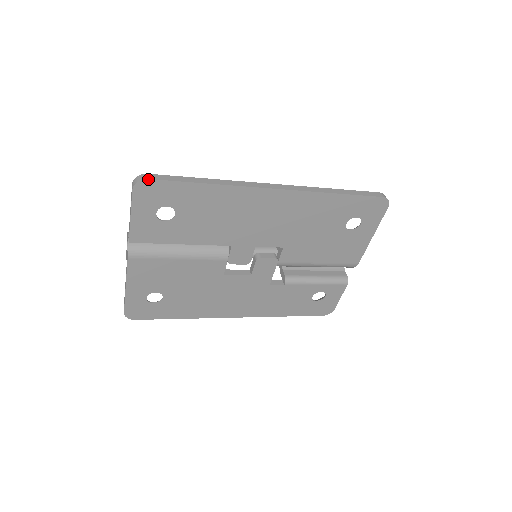
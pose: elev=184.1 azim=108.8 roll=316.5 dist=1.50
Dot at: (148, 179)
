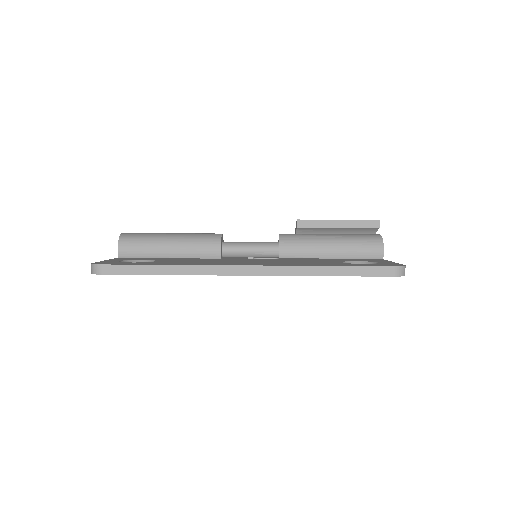
Dot at: (102, 274)
